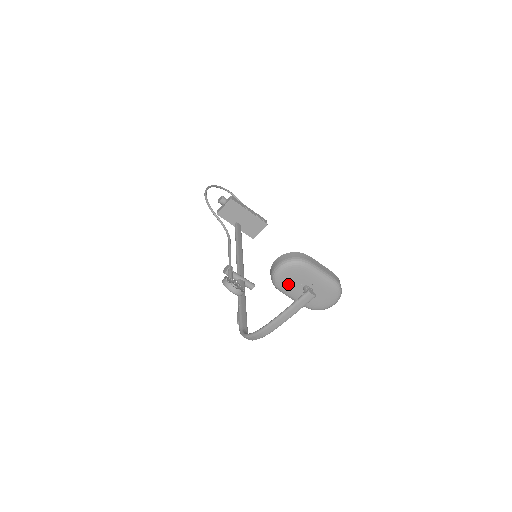
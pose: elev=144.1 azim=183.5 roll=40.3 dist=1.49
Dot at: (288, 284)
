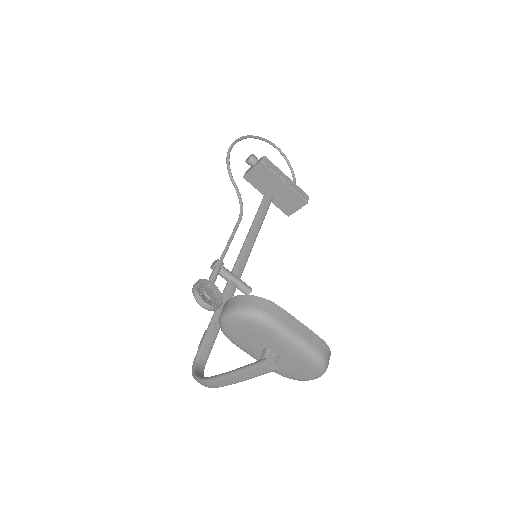
Dot at: (241, 339)
